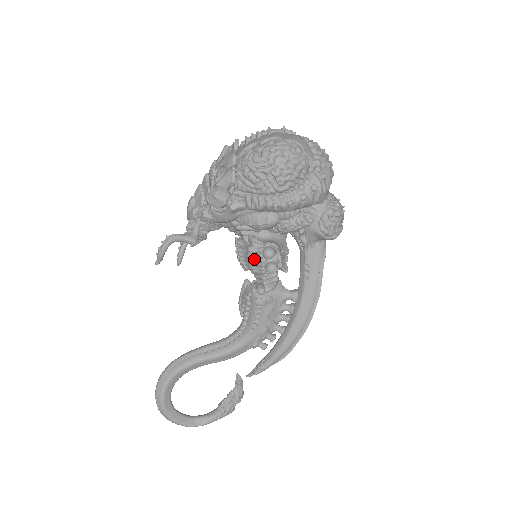
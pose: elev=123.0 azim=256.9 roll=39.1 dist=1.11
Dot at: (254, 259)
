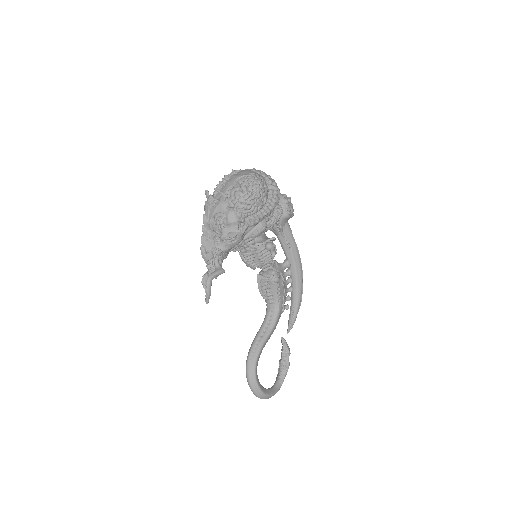
Dot at: (263, 256)
